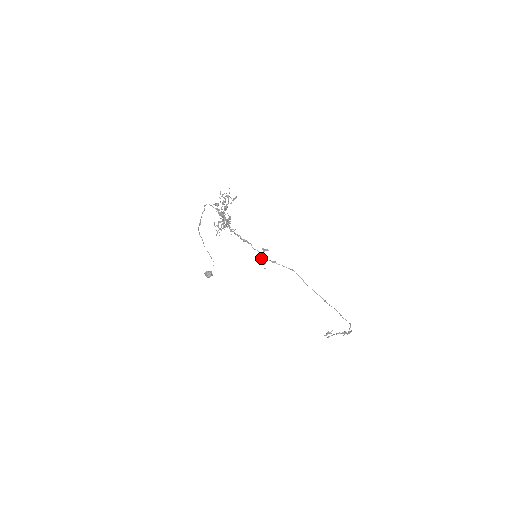
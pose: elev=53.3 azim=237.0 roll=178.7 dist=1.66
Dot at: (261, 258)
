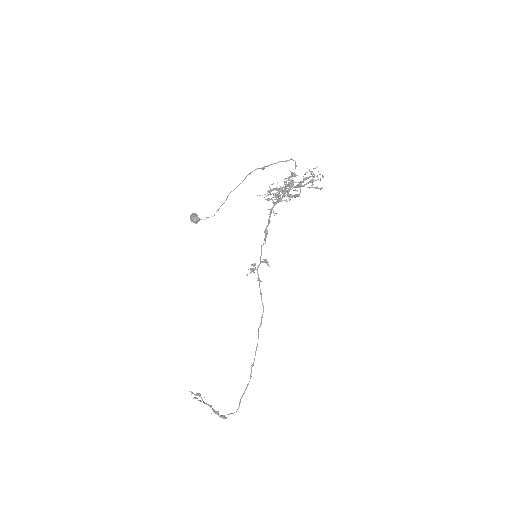
Dot at: (255, 264)
